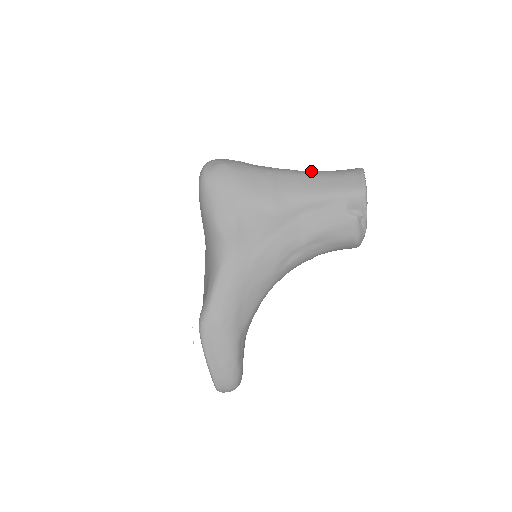
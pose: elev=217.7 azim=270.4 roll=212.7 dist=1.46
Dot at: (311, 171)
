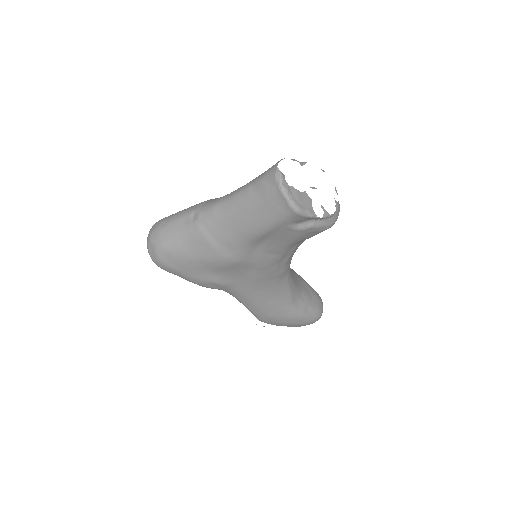
Dot at: (232, 202)
